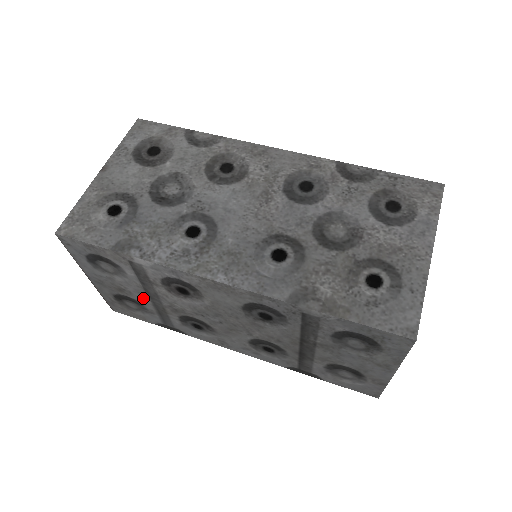
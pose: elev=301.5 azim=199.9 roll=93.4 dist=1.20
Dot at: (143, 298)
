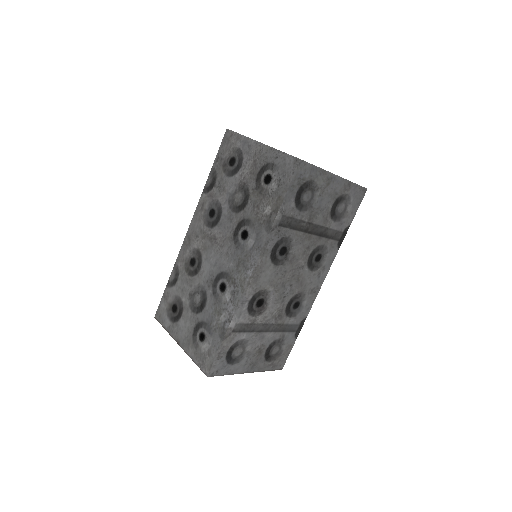
Dot at: (268, 337)
